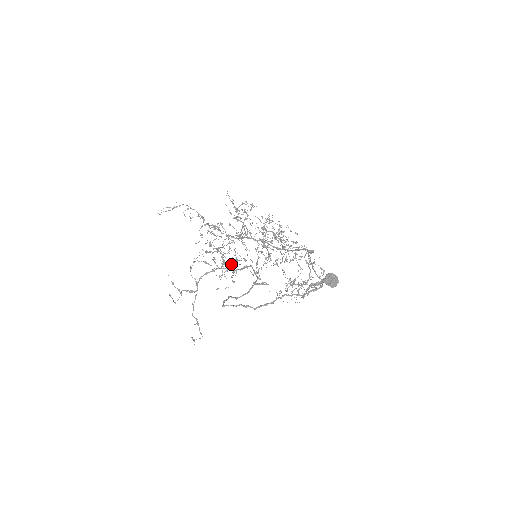
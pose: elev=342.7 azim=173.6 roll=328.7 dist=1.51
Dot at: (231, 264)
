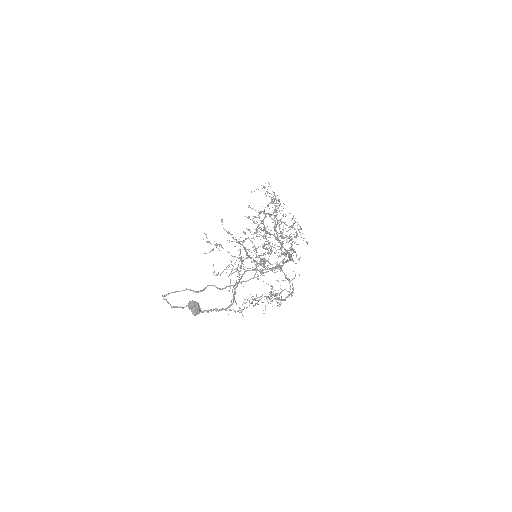
Dot at: occluded
